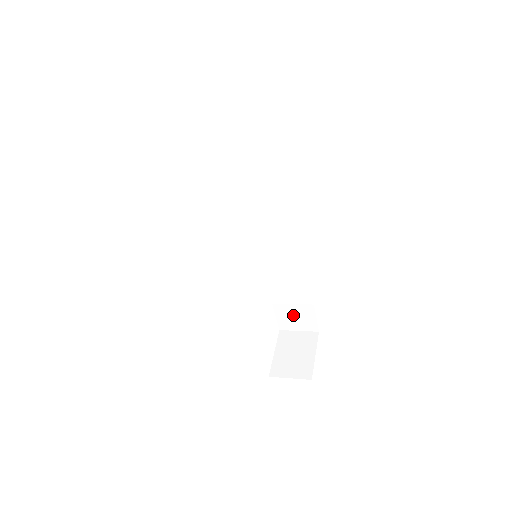
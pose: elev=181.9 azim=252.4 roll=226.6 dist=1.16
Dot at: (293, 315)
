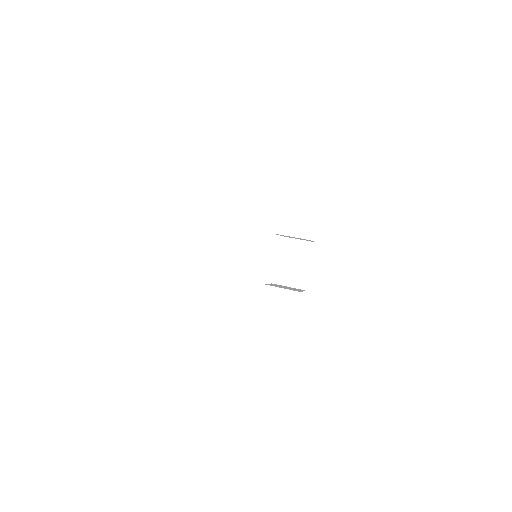
Dot at: (293, 237)
